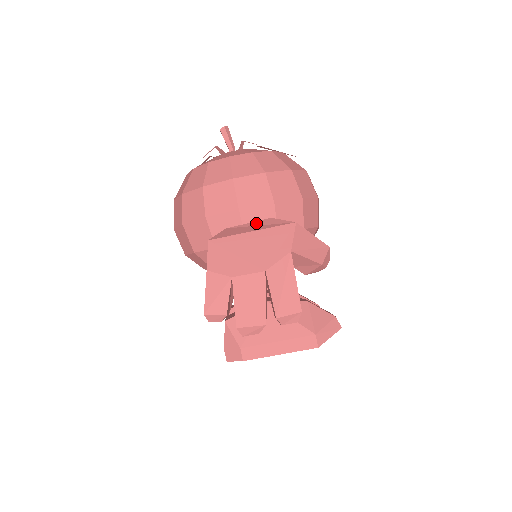
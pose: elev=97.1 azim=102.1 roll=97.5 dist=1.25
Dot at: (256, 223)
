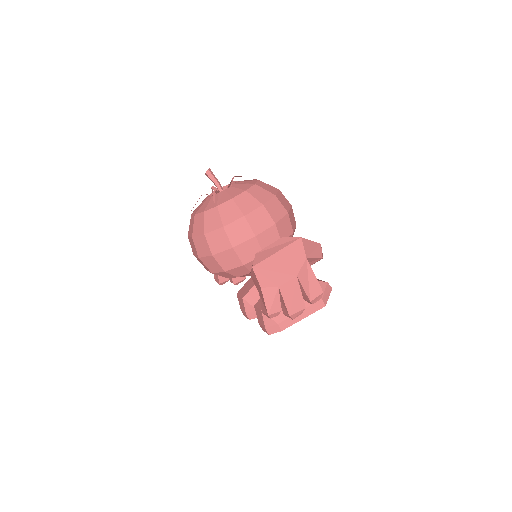
Dot at: (274, 244)
